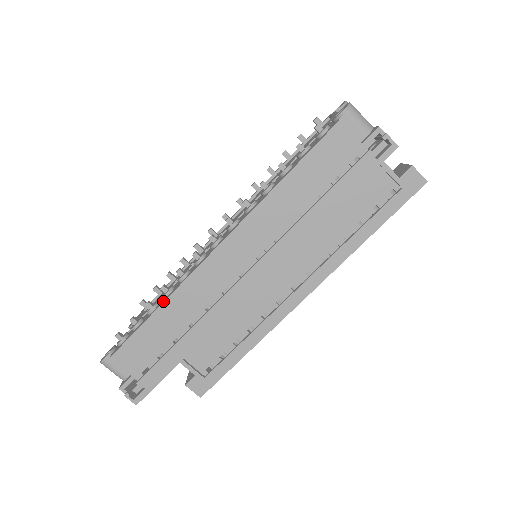
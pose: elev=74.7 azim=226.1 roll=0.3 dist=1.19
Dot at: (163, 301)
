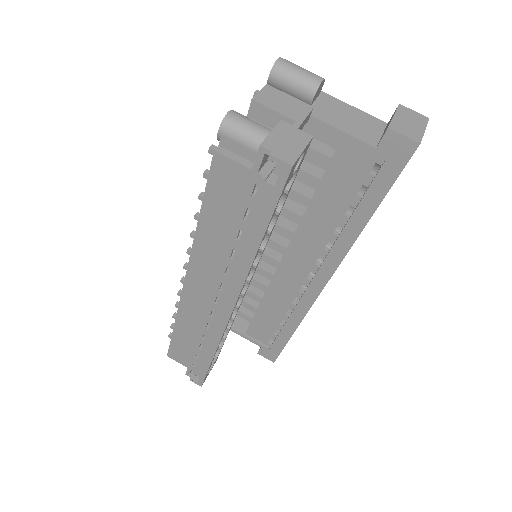
Dot at: (176, 320)
